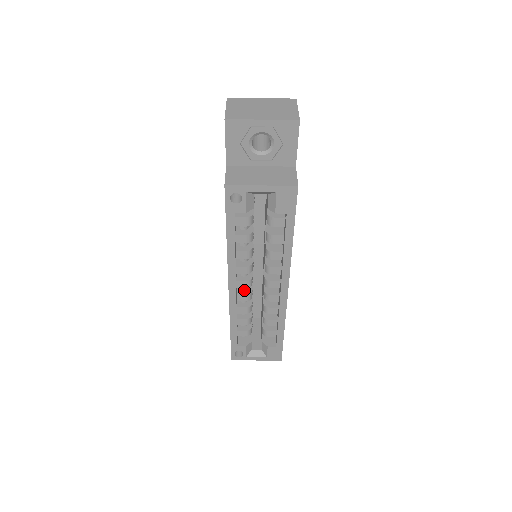
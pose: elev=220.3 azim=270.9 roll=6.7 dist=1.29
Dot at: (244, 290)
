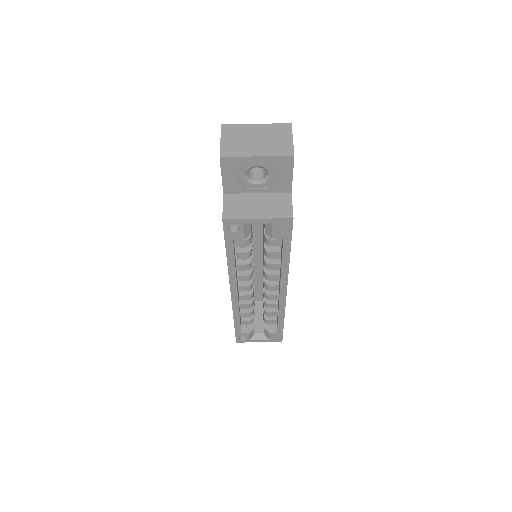
Dot at: (245, 291)
